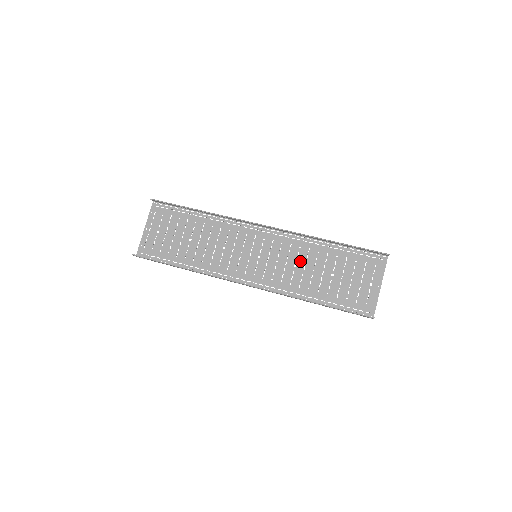
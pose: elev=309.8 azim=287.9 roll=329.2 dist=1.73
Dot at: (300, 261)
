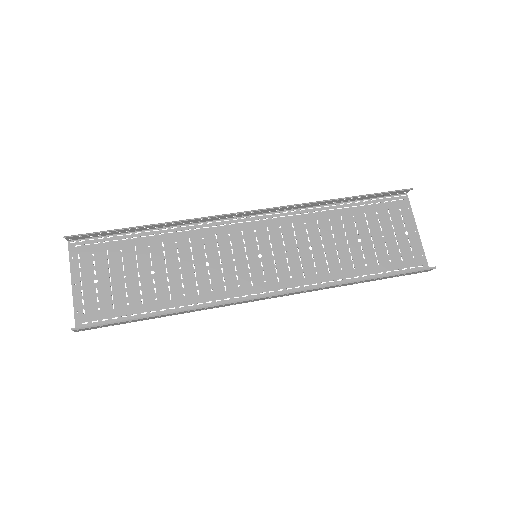
Dot at: (314, 239)
